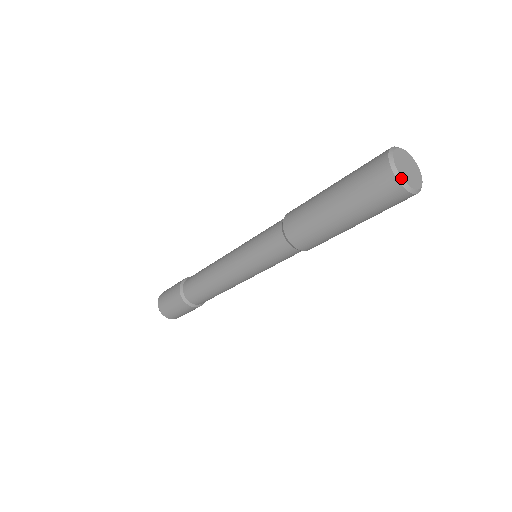
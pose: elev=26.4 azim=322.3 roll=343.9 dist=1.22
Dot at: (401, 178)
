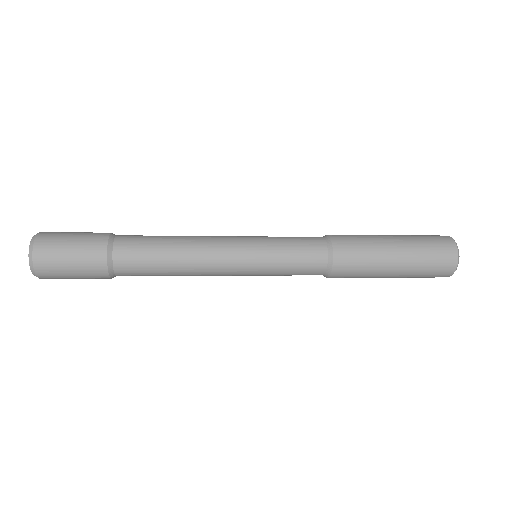
Dot at: occluded
